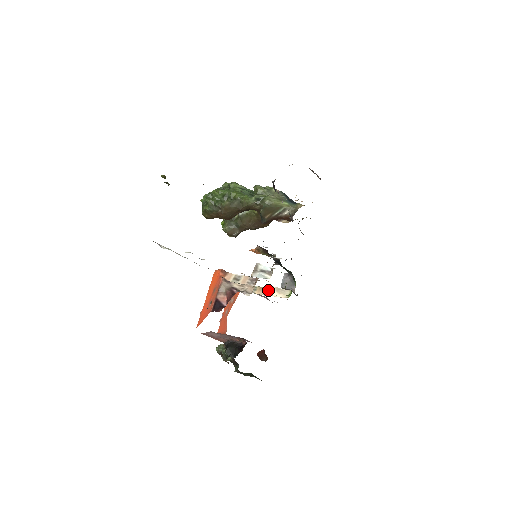
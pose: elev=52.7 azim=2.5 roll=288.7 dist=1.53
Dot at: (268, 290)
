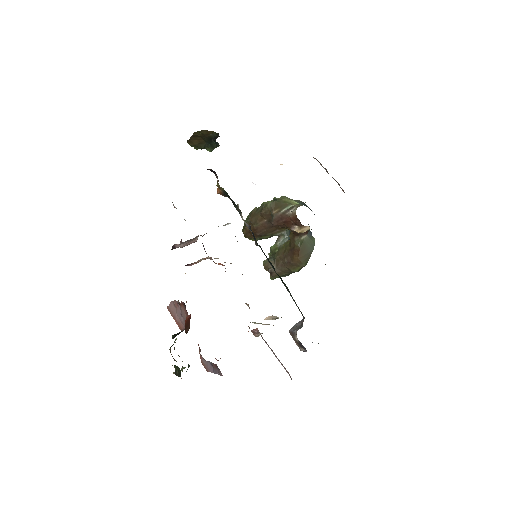
Dot at: occluded
